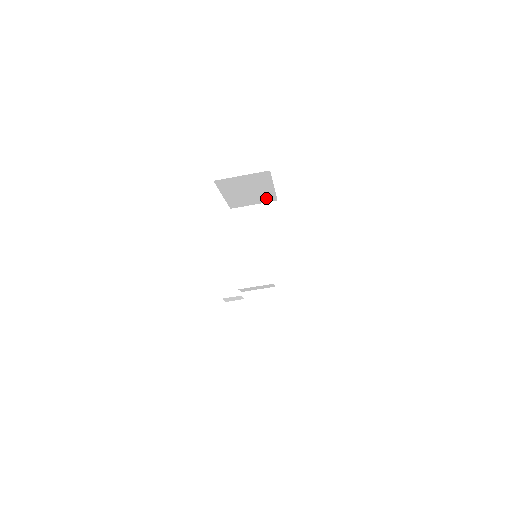
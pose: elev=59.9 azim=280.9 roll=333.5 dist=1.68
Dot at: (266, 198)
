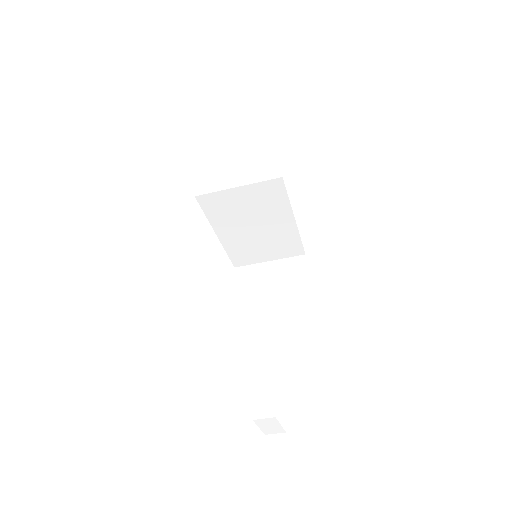
Dot at: occluded
